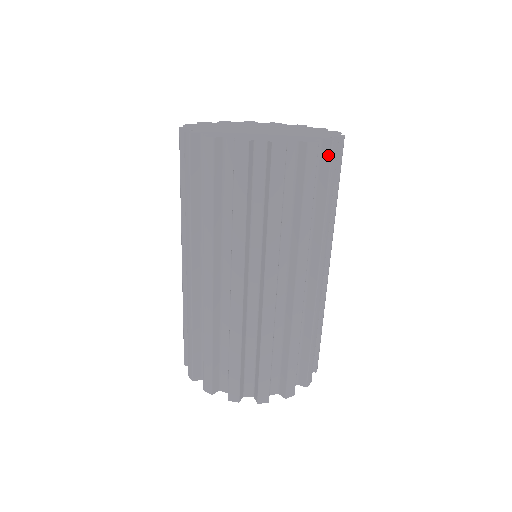
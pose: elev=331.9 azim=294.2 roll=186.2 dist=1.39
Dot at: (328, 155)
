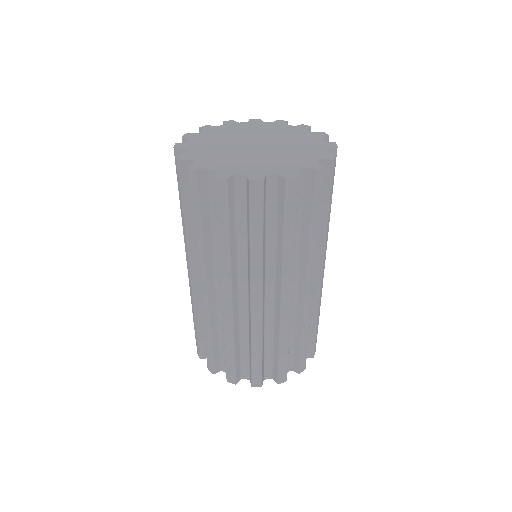
Dot at: occluded
